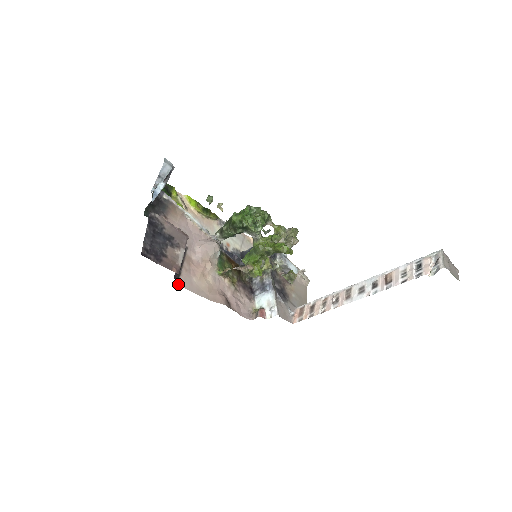
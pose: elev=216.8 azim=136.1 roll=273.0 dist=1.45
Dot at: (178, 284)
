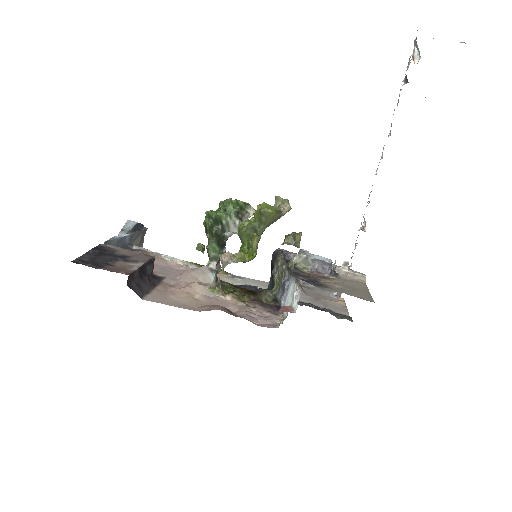
Dot at: (142, 299)
